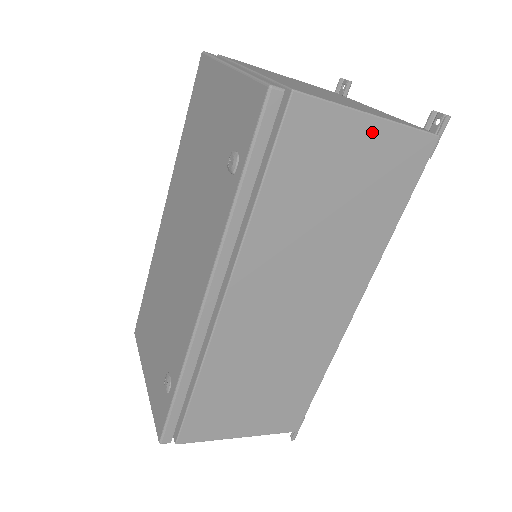
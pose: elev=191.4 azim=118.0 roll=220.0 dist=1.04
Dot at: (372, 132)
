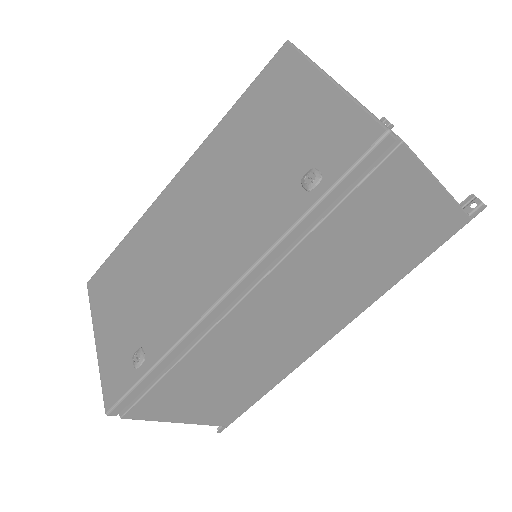
Dot at: (433, 199)
